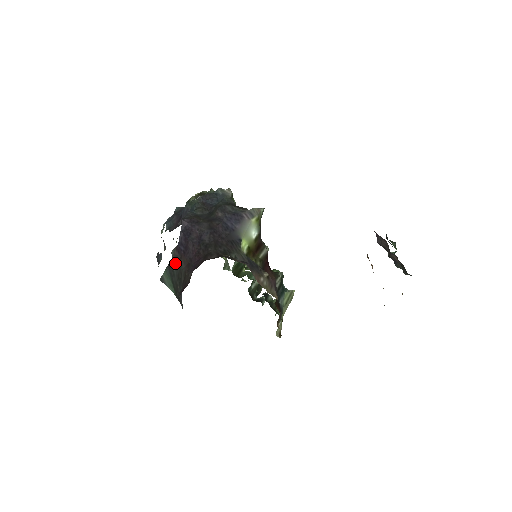
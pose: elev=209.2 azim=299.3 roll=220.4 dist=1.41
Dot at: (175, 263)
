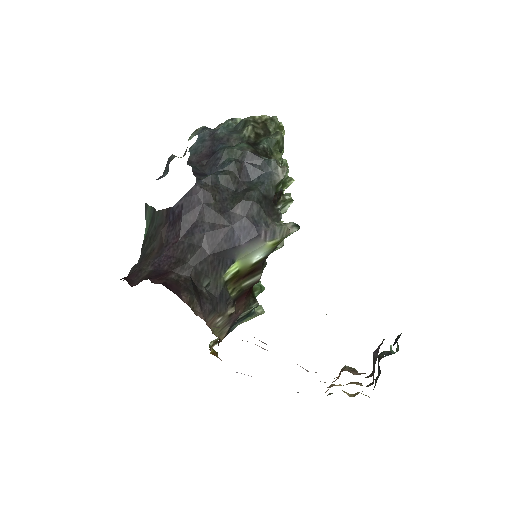
Dot at: (158, 220)
